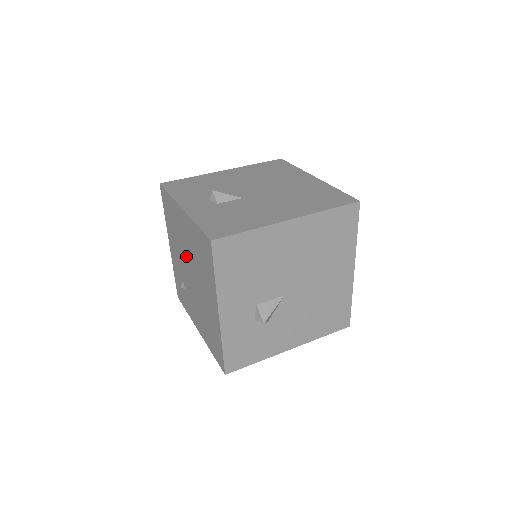
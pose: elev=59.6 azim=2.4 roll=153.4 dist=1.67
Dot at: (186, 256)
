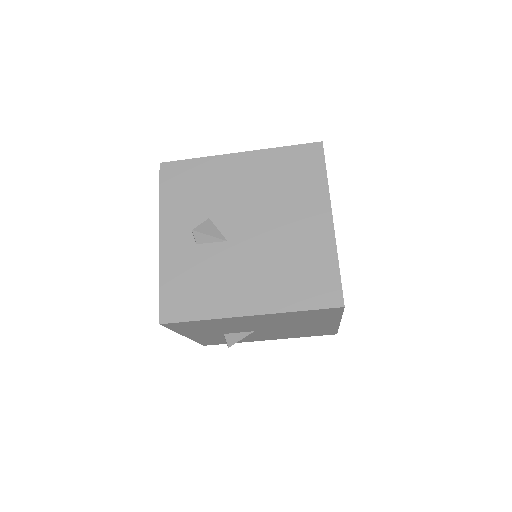
Dot at: occluded
